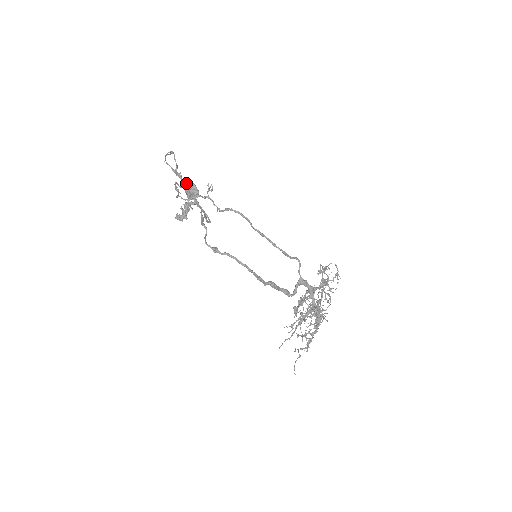
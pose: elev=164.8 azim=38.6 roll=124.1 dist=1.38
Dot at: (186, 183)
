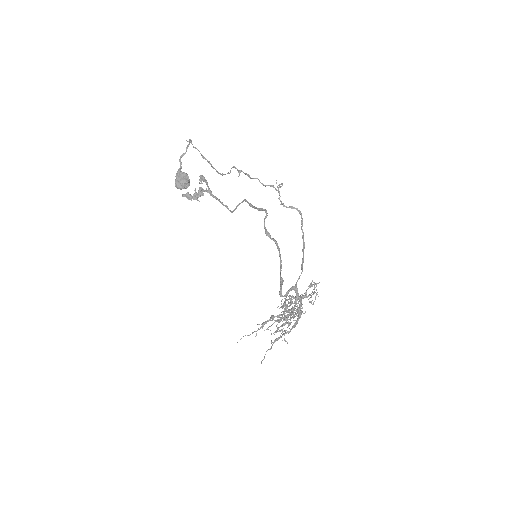
Dot at: (181, 172)
